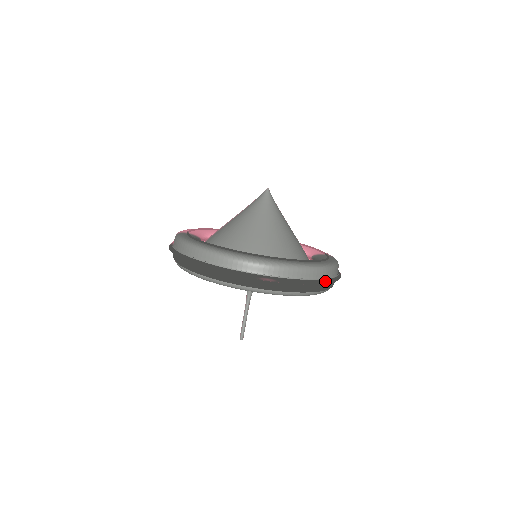
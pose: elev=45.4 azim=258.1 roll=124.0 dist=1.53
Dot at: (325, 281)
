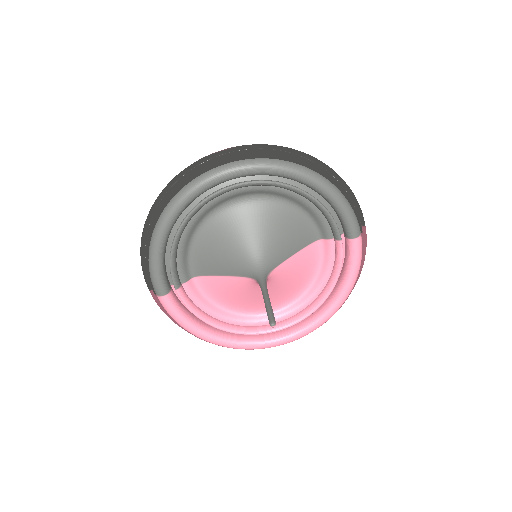
Dot at: (306, 154)
